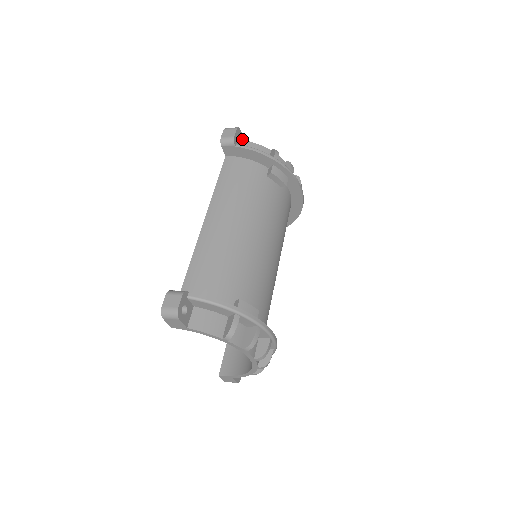
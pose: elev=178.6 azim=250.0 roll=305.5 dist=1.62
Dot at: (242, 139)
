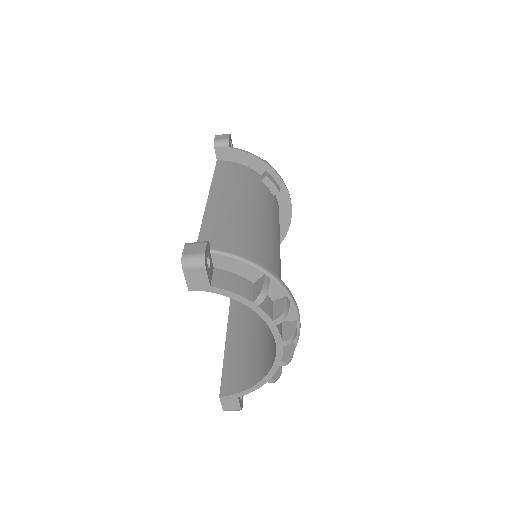
Dot at: occluded
